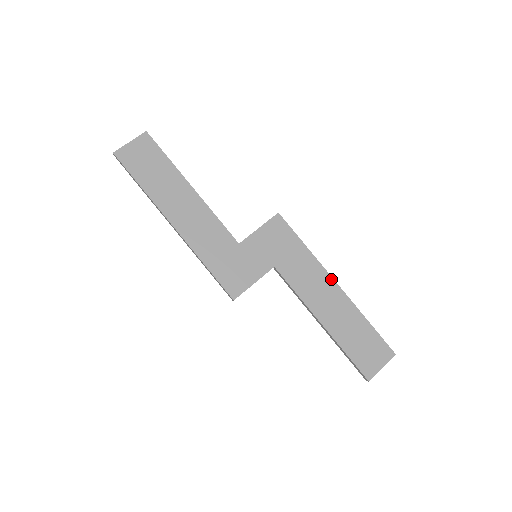
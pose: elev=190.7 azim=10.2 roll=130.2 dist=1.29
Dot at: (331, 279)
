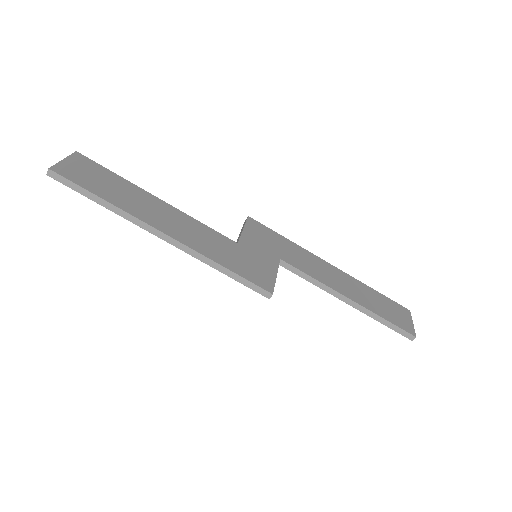
Dot at: (326, 262)
